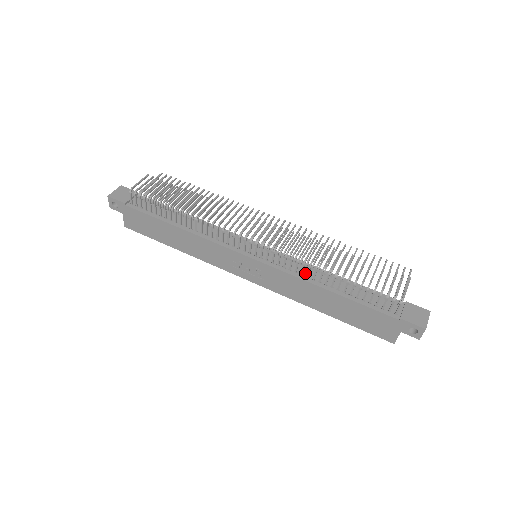
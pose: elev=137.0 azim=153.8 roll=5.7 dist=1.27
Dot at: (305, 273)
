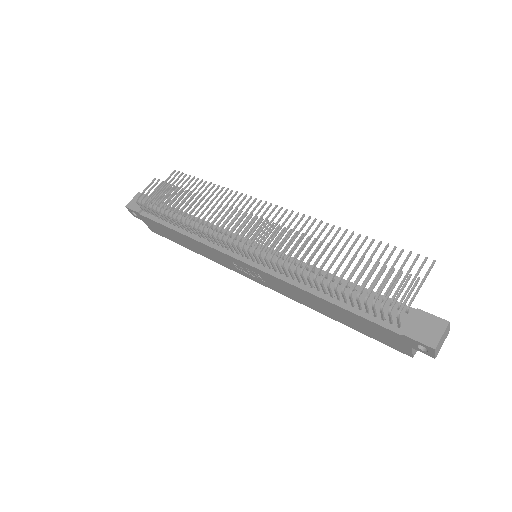
Dot at: occluded
